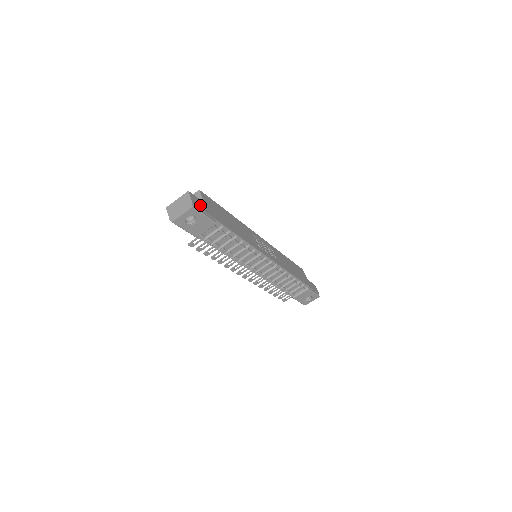
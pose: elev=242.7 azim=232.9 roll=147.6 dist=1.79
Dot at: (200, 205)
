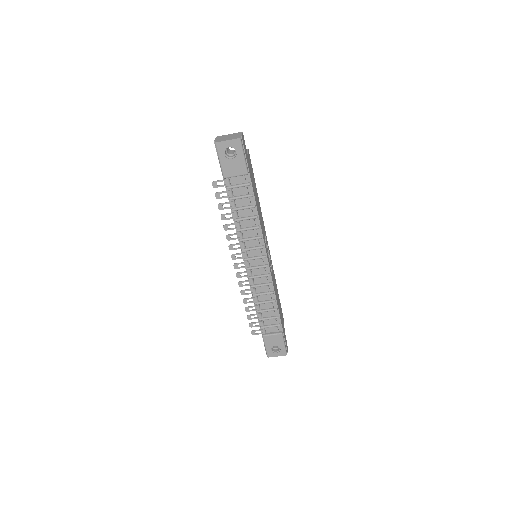
Dot at: (245, 148)
